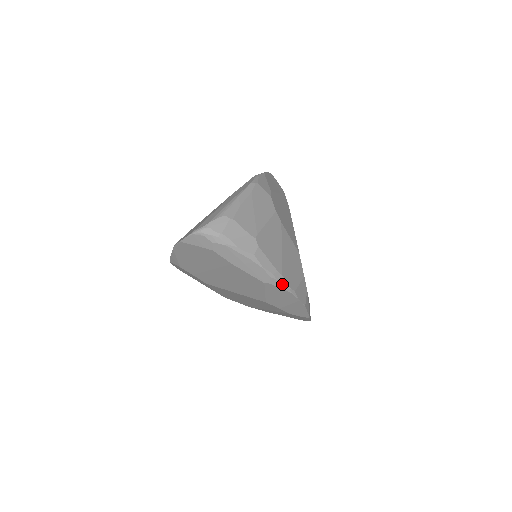
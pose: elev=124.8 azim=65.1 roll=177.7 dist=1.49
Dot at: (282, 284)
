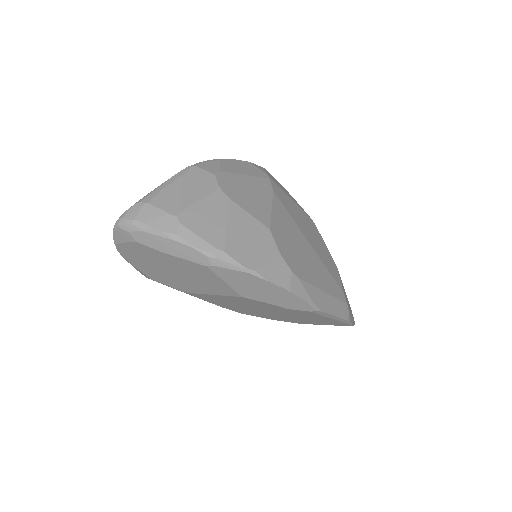
Dot at: (229, 263)
